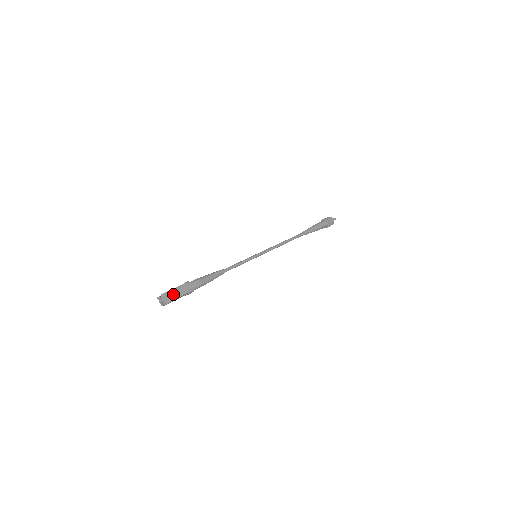
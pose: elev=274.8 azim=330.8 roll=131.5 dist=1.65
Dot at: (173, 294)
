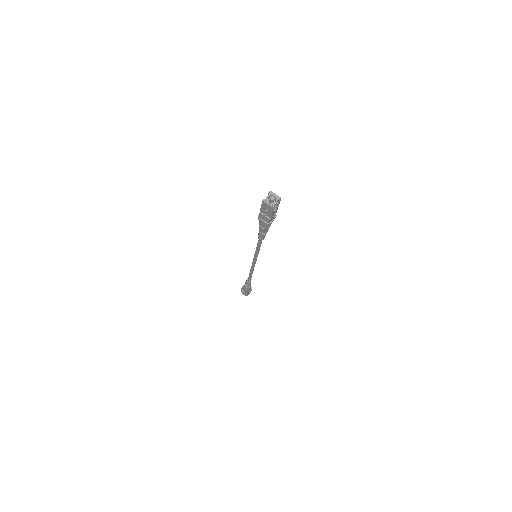
Dot at: occluded
